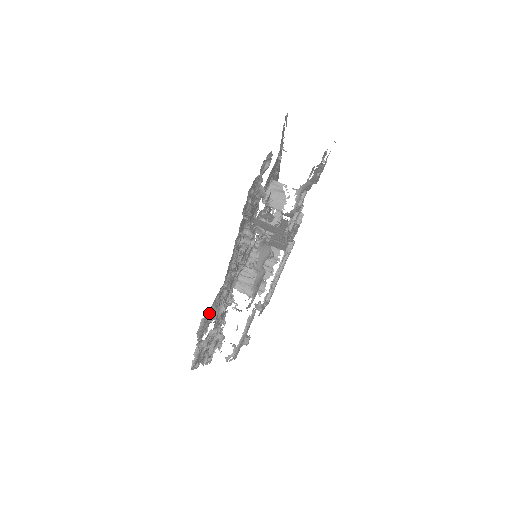
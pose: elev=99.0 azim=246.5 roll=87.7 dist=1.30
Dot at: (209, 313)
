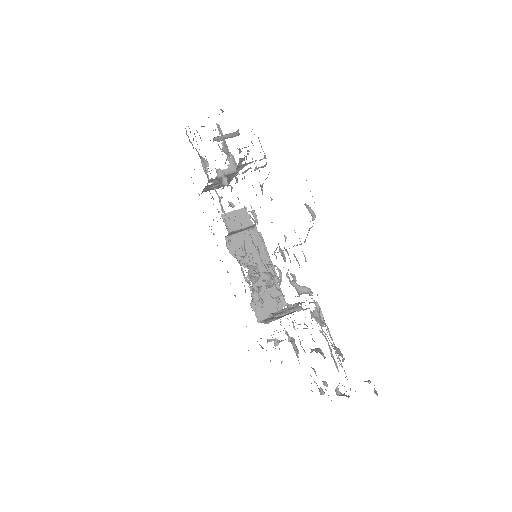
Dot at: occluded
